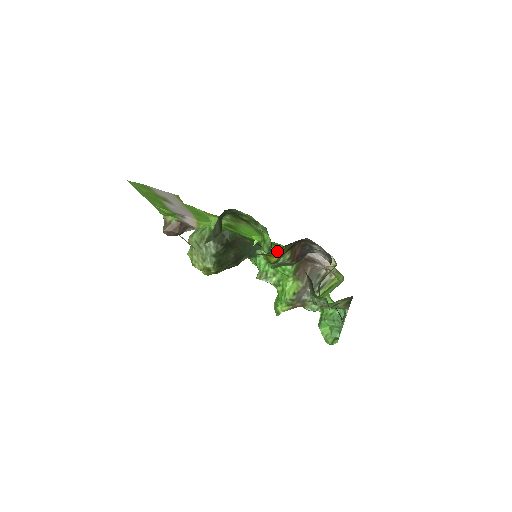
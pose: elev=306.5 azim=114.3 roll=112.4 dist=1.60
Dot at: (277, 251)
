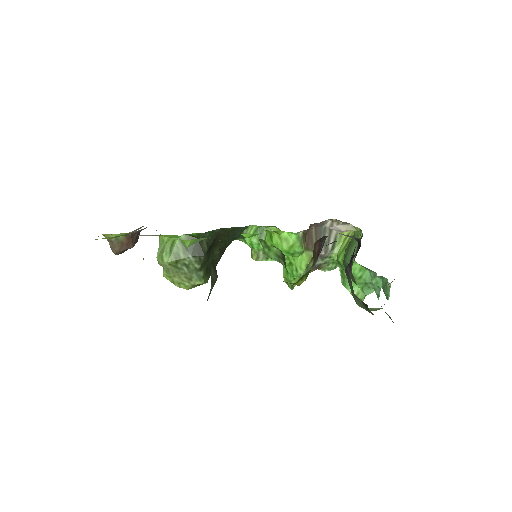
Dot at: (304, 275)
